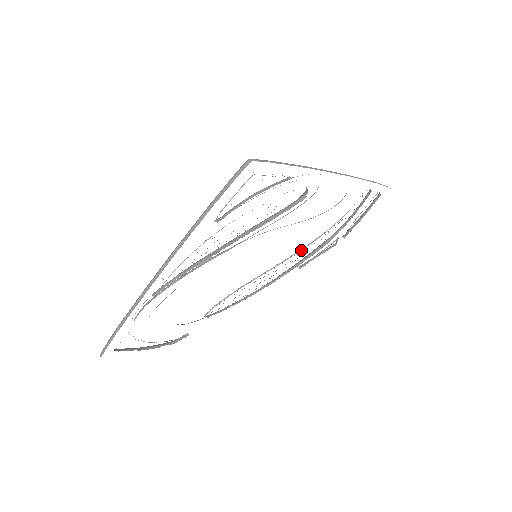
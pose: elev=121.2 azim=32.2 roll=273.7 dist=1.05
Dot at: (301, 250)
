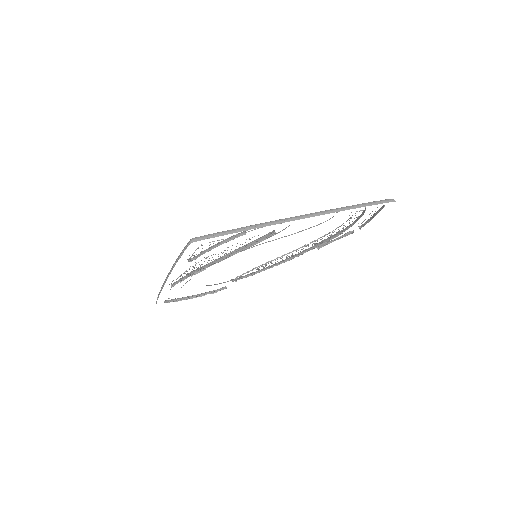
Dot at: (306, 245)
